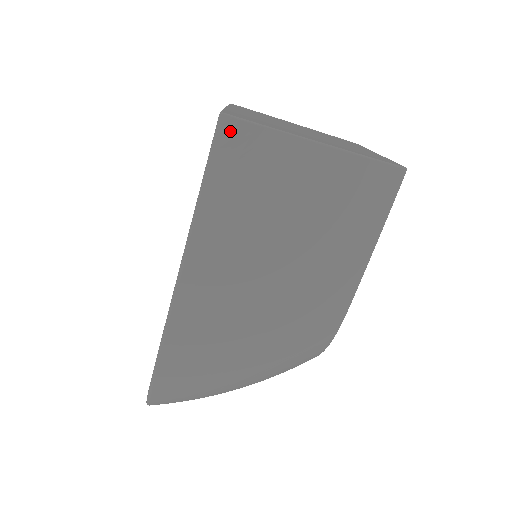
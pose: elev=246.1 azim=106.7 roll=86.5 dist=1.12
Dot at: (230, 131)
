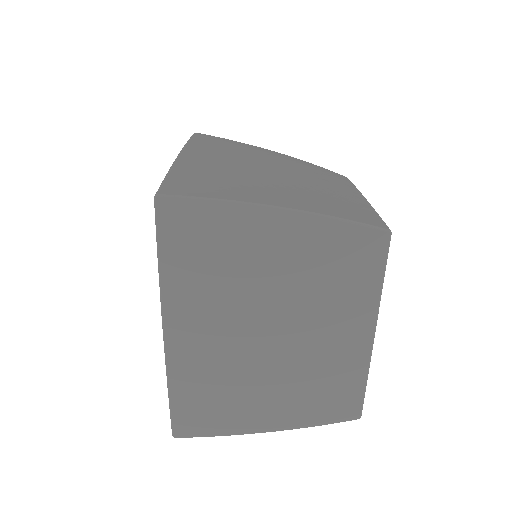
Dot at: occluded
